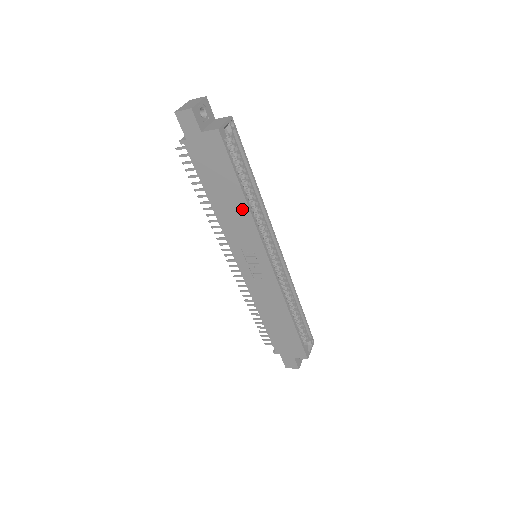
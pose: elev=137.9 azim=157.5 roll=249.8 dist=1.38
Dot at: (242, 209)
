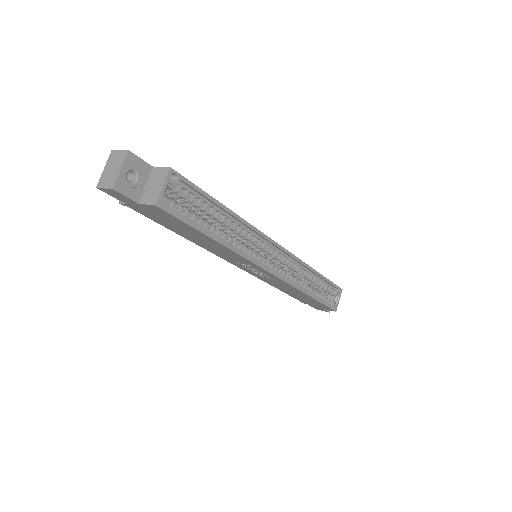
Dot at: (221, 247)
